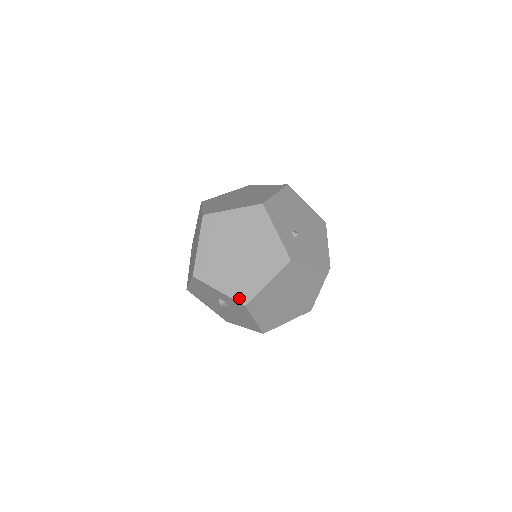
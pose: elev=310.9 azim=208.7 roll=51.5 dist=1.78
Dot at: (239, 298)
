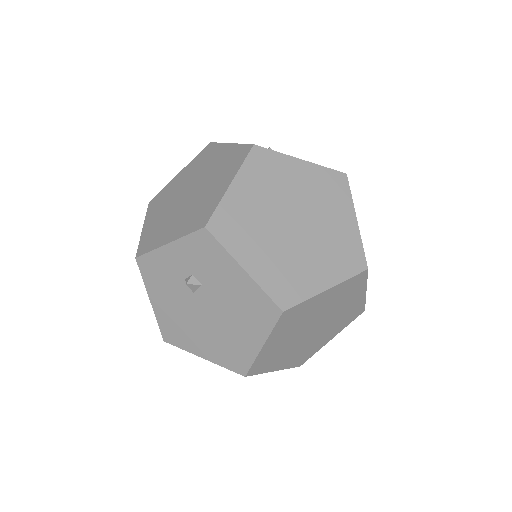
Dot at: (195, 227)
